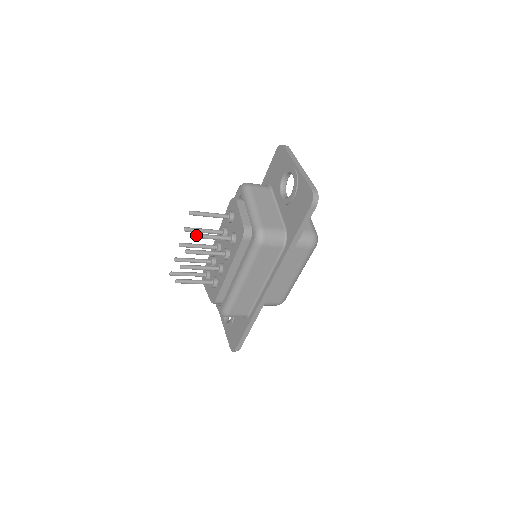
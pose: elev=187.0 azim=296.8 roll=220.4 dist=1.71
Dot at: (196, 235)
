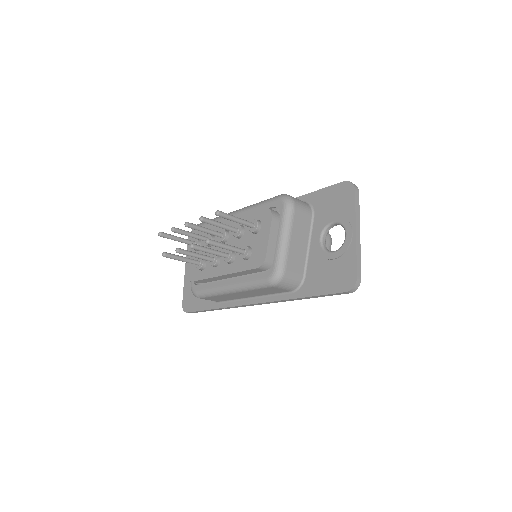
Dot at: (212, 243)
